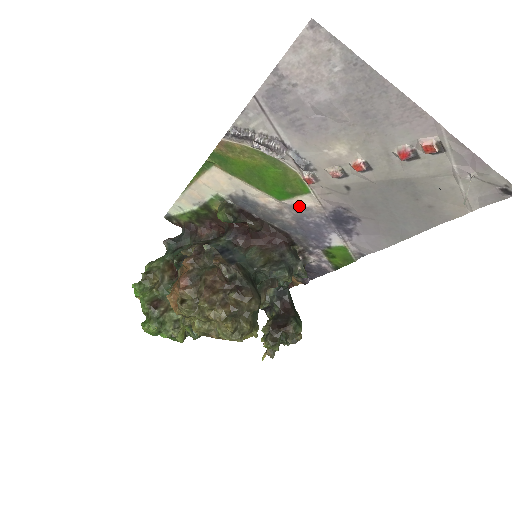
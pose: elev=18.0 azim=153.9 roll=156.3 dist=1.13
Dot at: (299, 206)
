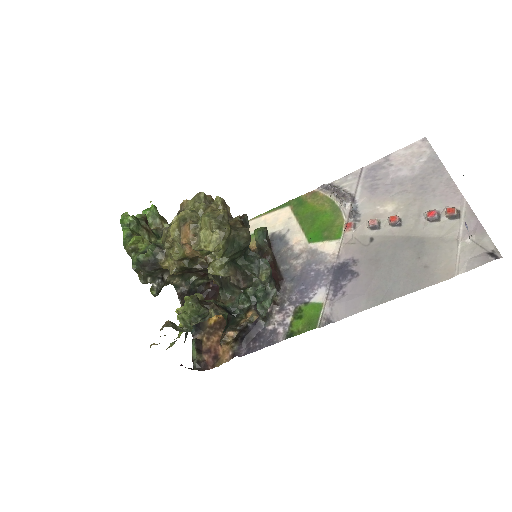
Dot at: (319, 252)
